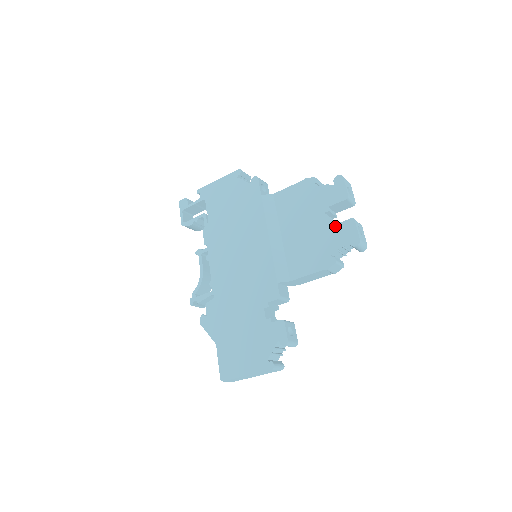
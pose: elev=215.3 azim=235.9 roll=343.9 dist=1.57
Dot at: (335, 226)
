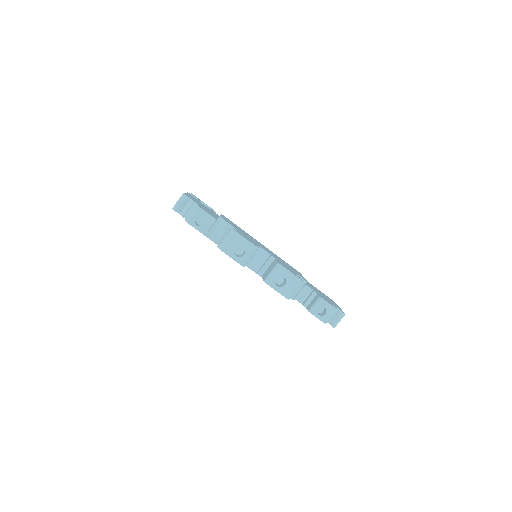
Dot at: occluded
